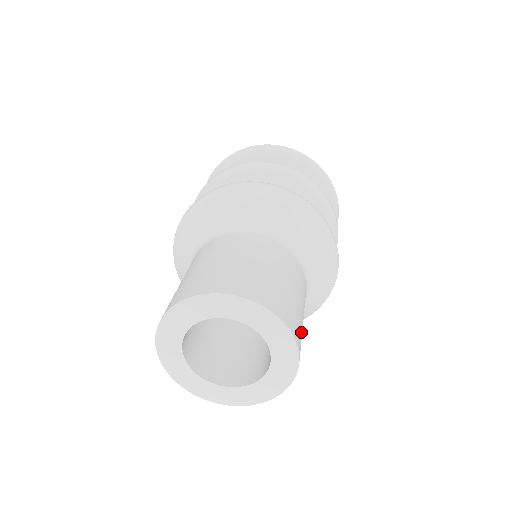
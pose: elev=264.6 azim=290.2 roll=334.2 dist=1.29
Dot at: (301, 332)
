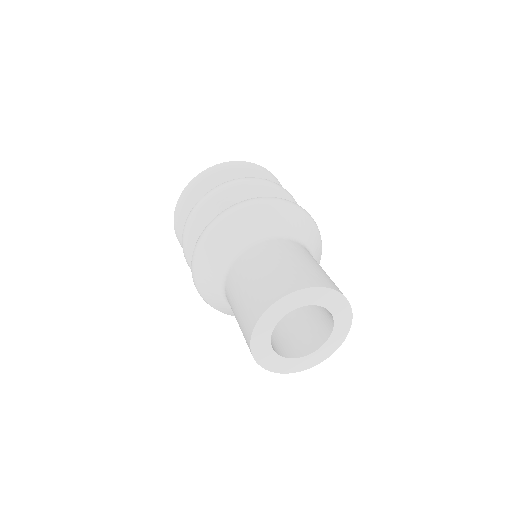
Dot at: occluded
